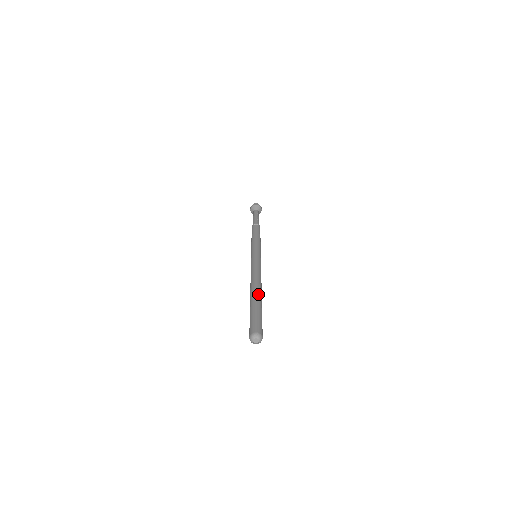
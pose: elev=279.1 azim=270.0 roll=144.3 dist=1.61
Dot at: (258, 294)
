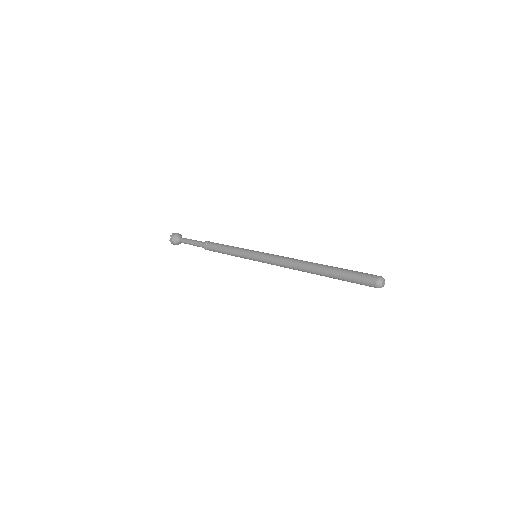
Dot at: (322, 265)
